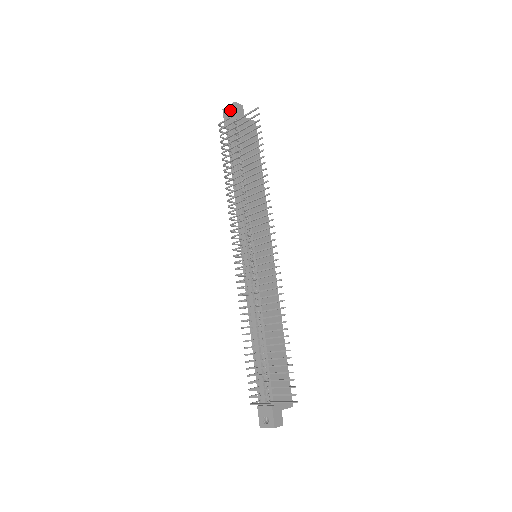
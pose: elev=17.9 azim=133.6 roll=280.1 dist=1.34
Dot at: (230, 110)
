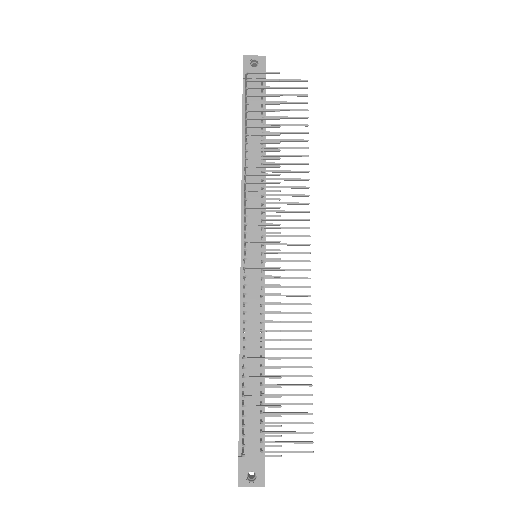
Dot at: (252, 62)
